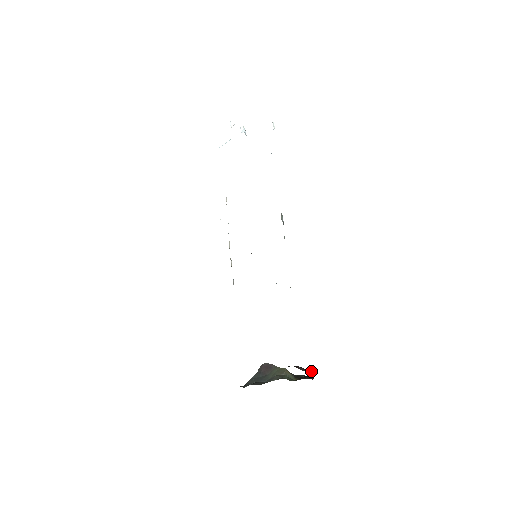
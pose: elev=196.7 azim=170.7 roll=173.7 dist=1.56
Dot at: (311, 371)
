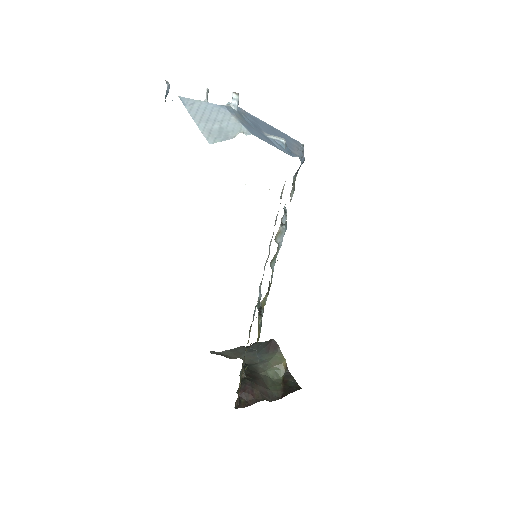
Dot at: (255, 402)
